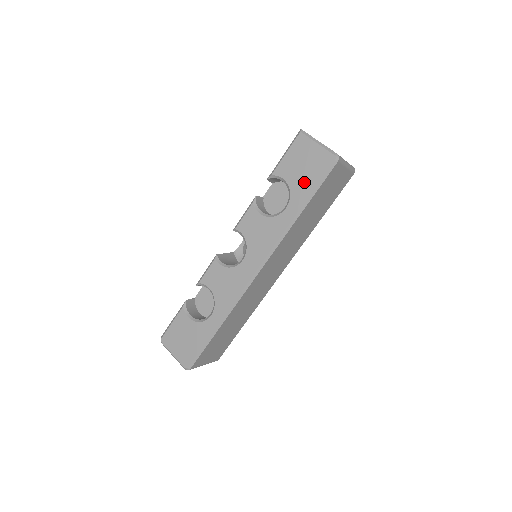
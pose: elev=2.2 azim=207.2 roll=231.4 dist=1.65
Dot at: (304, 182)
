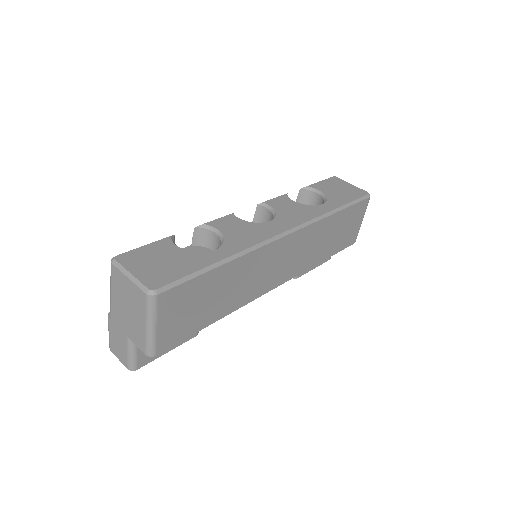
Dot at: (341, 196)
